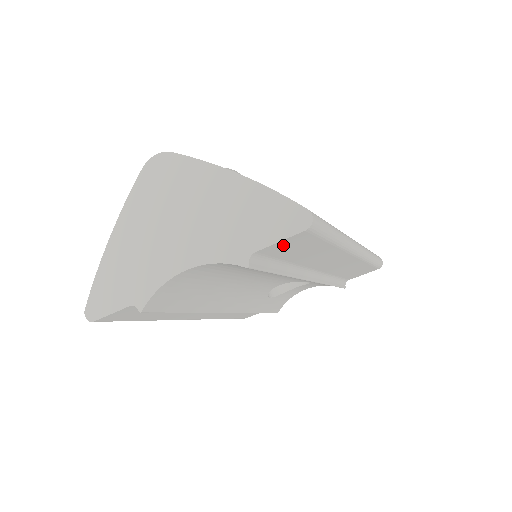
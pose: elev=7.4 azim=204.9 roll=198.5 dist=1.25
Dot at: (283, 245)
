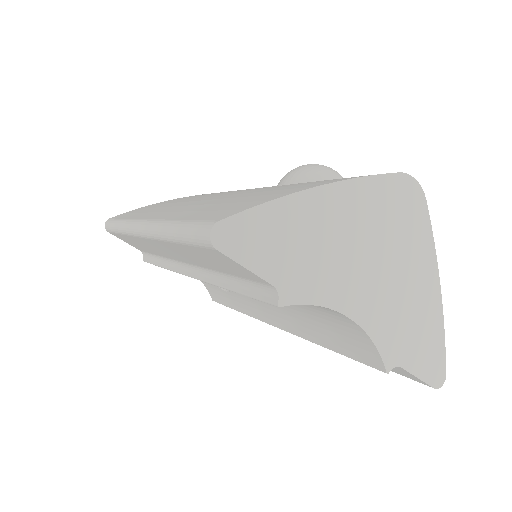
Dot at: (402, 371)
